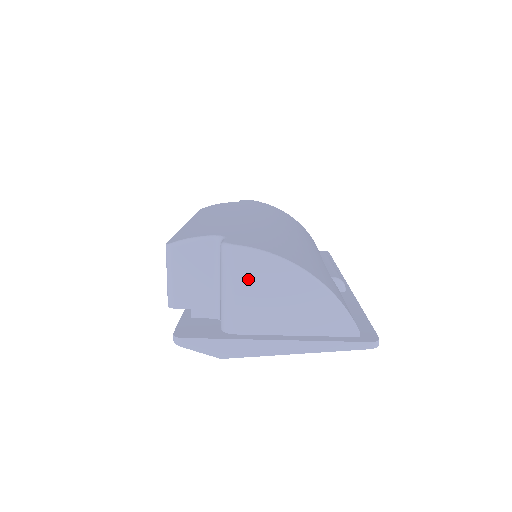
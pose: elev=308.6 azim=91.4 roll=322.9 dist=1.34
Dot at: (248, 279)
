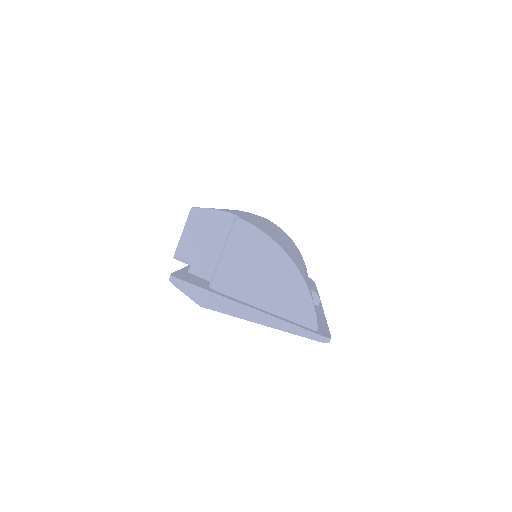
Dot at: (246, 251)
